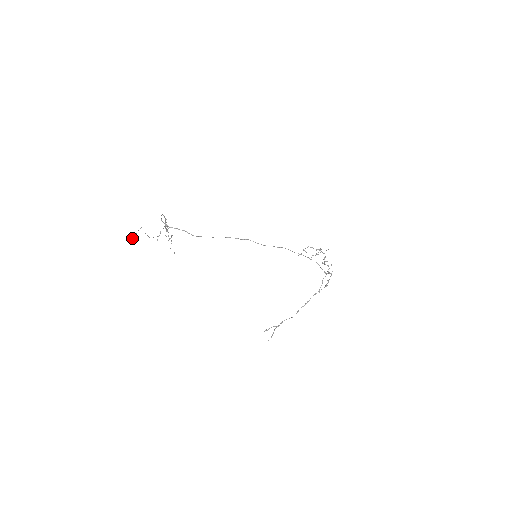
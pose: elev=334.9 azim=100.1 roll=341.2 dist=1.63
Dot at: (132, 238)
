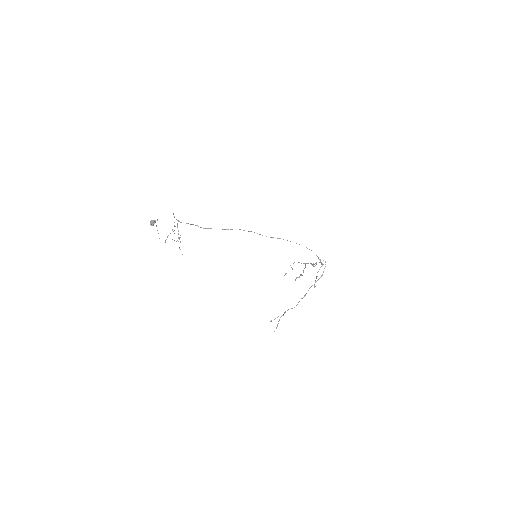
Dot at: (151, 224)
